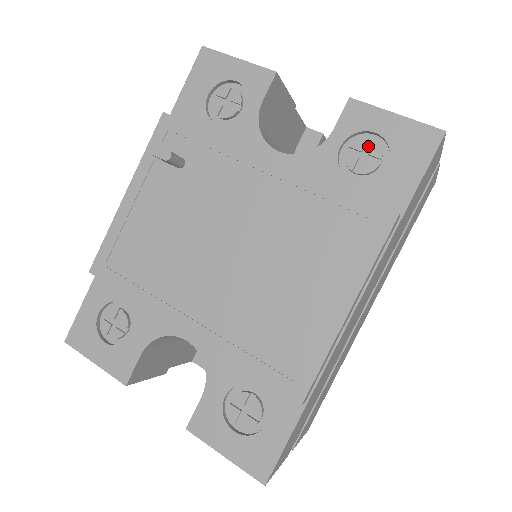
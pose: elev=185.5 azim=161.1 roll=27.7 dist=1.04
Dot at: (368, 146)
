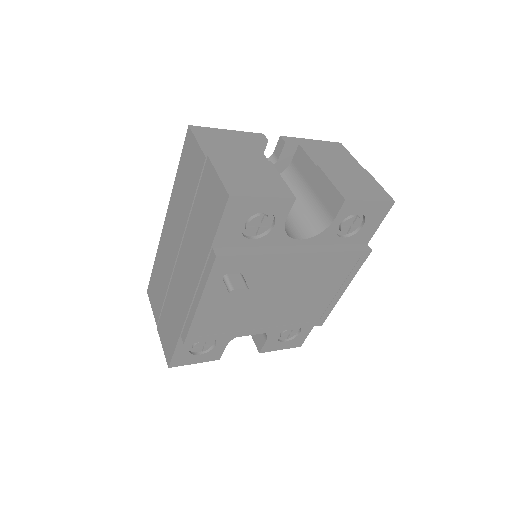
Dot at: (353, 219)
